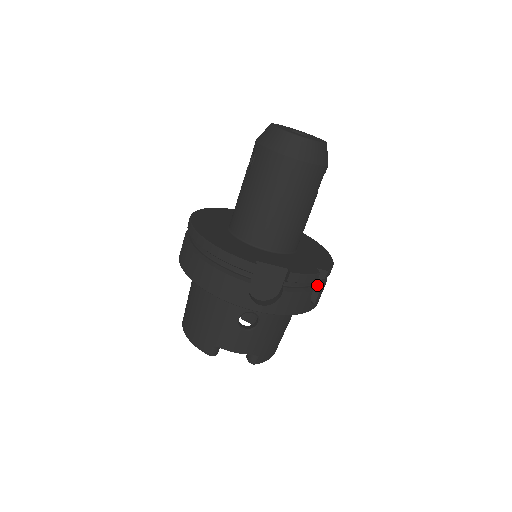
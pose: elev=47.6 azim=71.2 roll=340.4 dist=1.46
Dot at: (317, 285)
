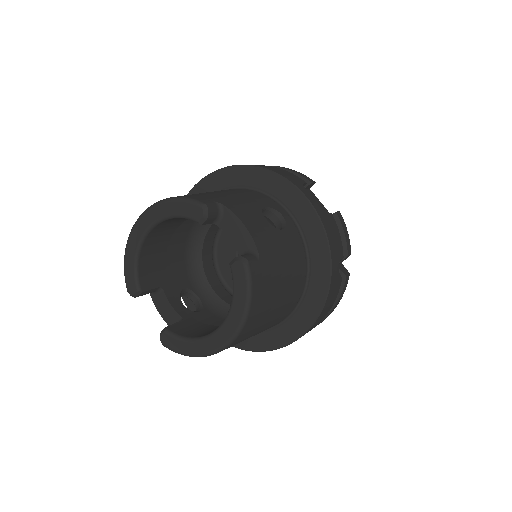
Dot at: (339, 273)
